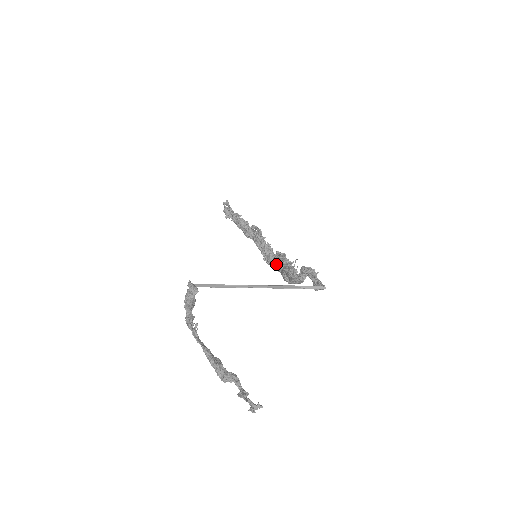
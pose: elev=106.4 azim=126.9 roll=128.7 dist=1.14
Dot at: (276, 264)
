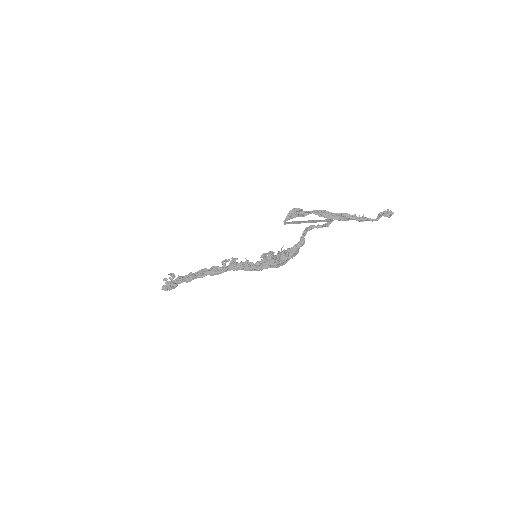
Dot at: (265, 263)
